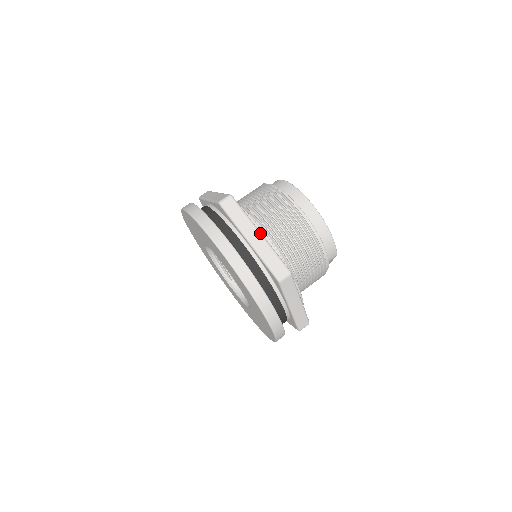
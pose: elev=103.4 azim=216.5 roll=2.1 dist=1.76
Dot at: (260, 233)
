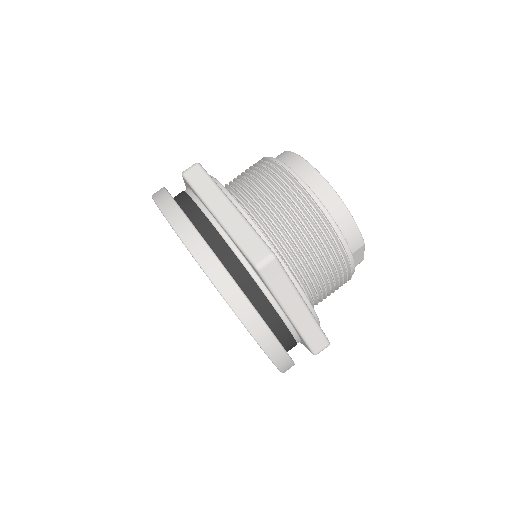
Dot at: (233, 205)
